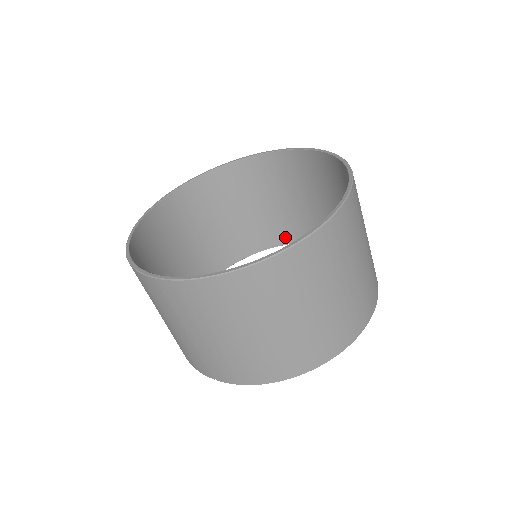
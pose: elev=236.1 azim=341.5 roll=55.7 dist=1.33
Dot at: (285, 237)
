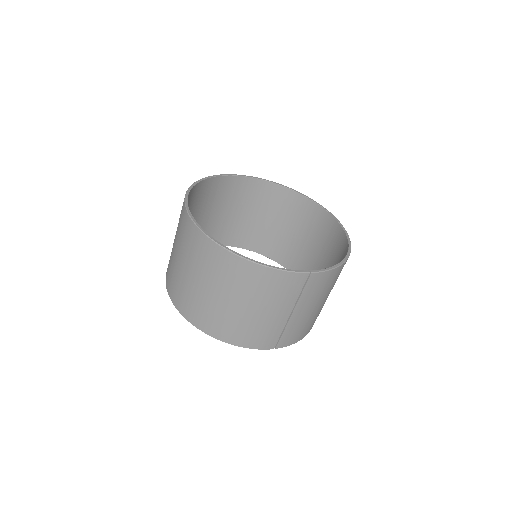
Dot at: occluded
